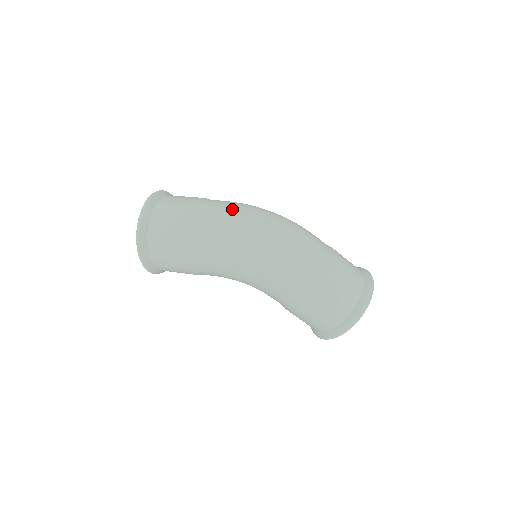
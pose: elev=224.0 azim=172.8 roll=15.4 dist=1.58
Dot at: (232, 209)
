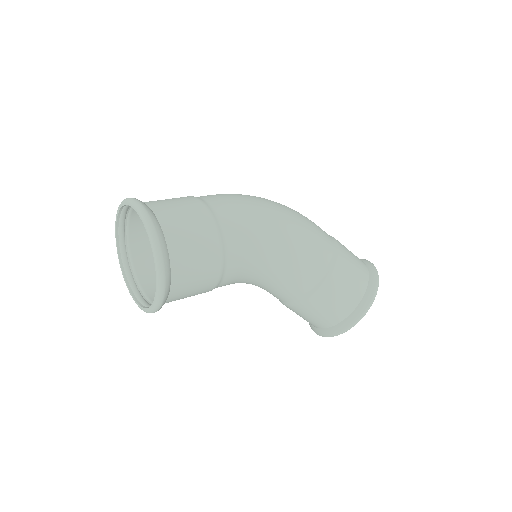
Dot at: occluded
